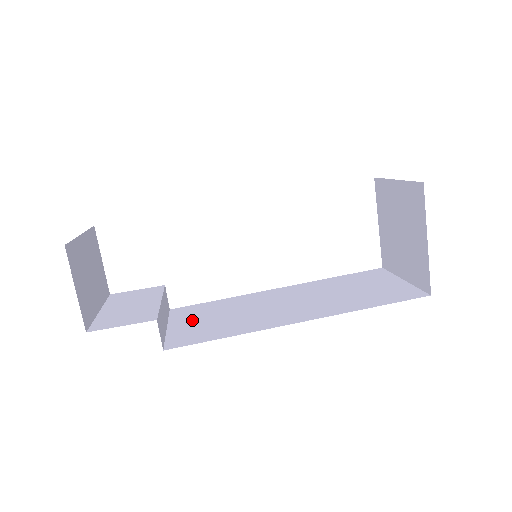
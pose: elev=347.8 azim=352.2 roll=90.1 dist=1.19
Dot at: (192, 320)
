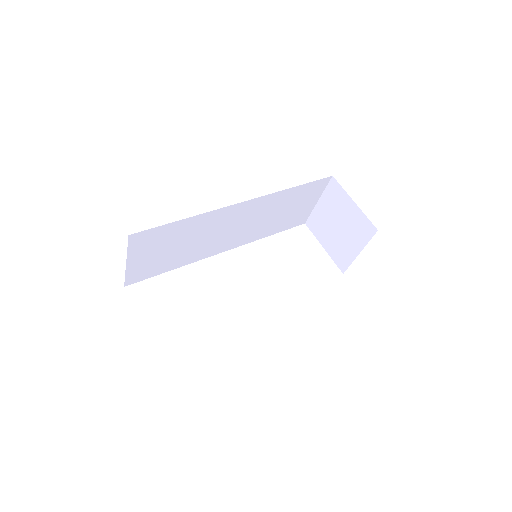
Dot at: occluded
